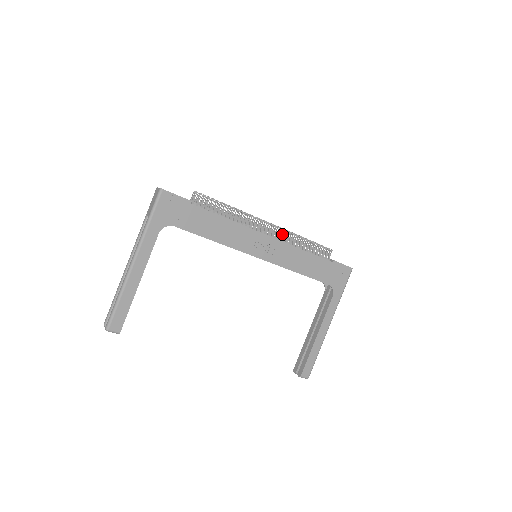
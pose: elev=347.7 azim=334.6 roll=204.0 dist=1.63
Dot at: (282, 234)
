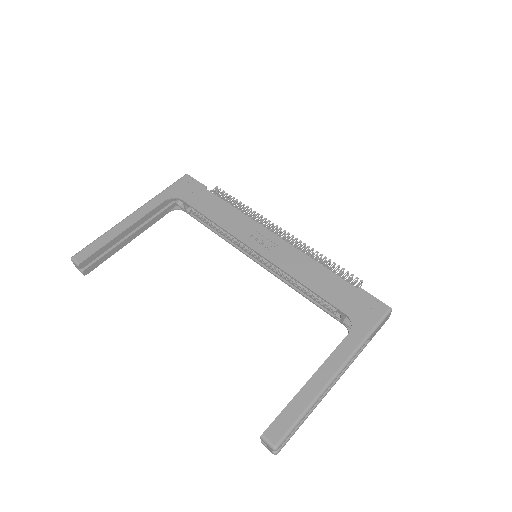
Dot at: (297, 247)
